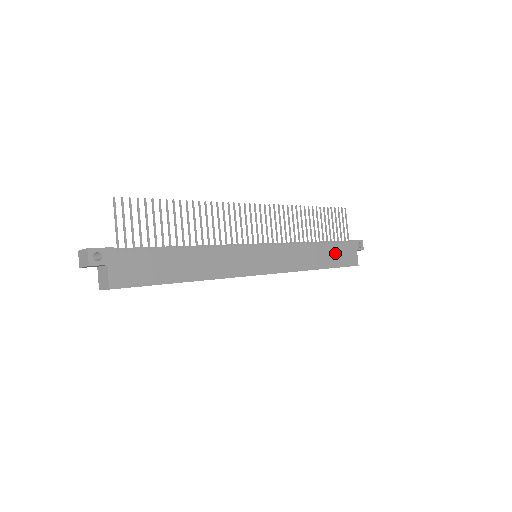
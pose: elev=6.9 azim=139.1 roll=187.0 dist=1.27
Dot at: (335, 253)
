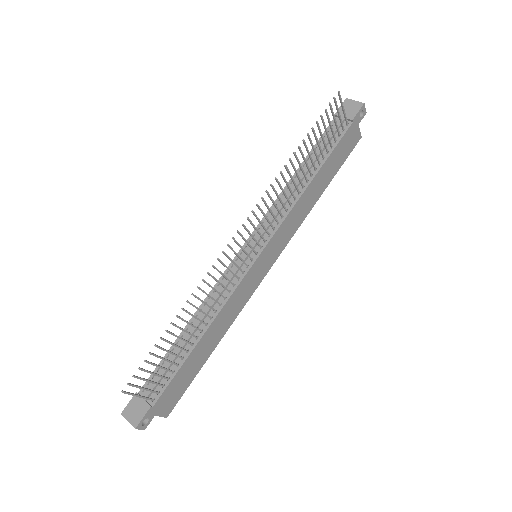
Dot at: (334, 160)
